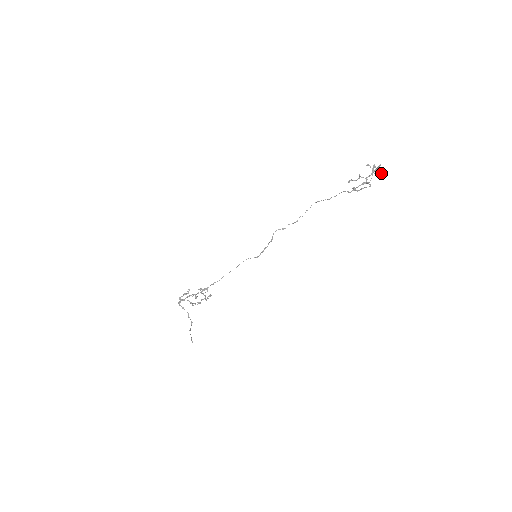
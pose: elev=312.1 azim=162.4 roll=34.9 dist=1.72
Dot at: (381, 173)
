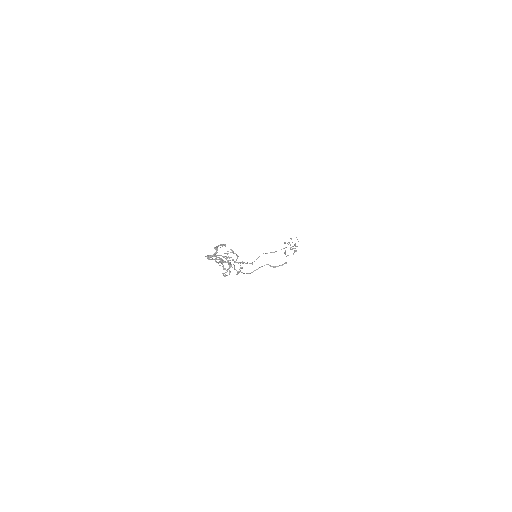
Dot at: (295, 250)
